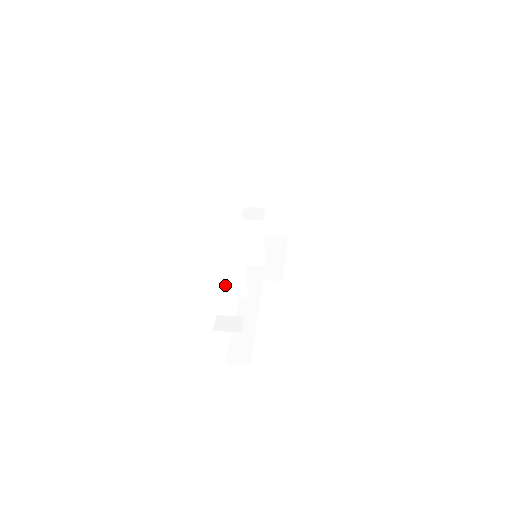
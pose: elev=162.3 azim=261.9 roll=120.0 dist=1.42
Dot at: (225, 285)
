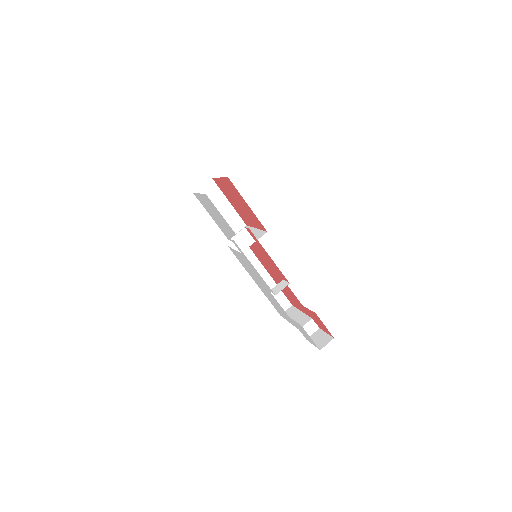
Dot at: occluded
